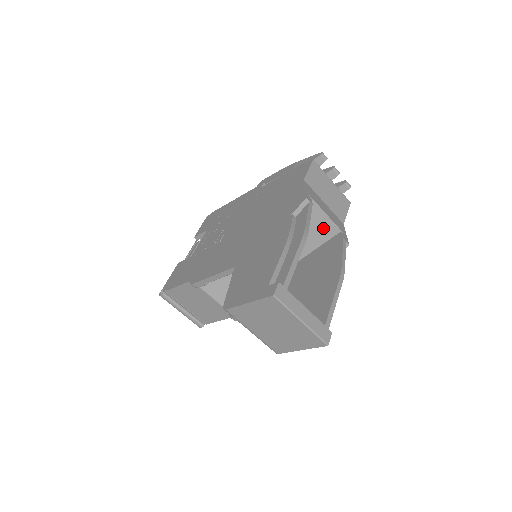
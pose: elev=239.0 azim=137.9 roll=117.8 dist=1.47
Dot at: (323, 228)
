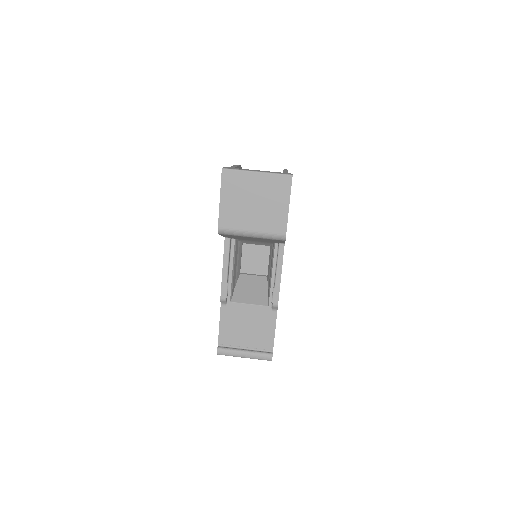
Dot at: occluded
